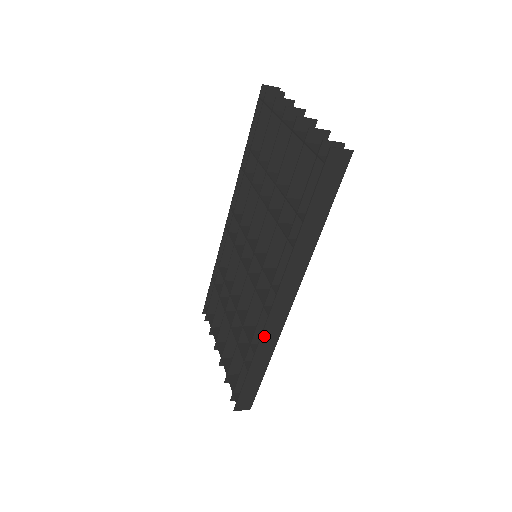
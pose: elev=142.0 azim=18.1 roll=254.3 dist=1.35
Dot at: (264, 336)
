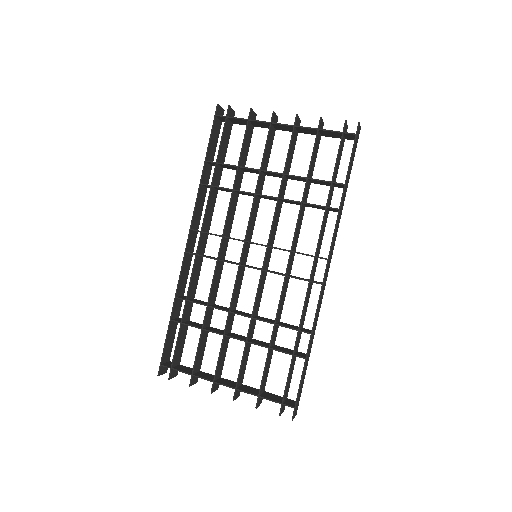
Dot at: (318, 310)
